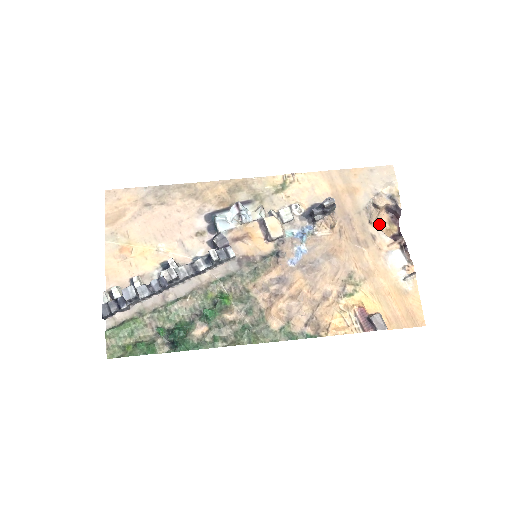
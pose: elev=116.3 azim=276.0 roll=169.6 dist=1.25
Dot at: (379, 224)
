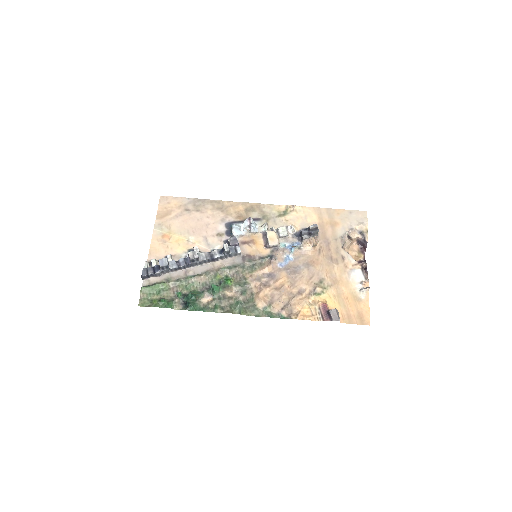
Dot at: (350, 251)
